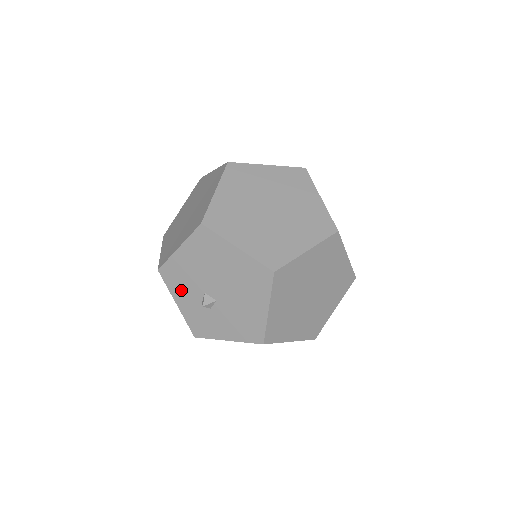
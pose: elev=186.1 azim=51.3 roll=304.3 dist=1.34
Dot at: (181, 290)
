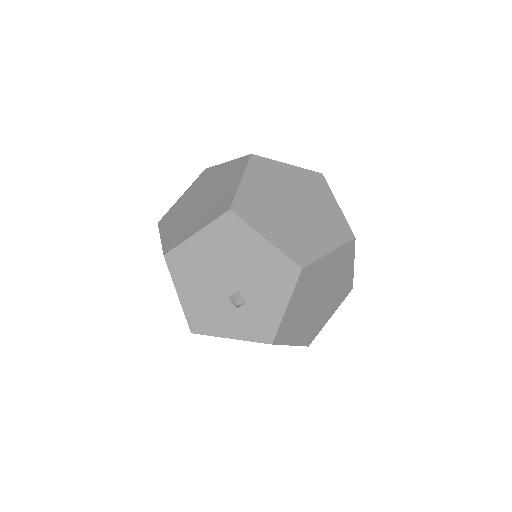
Dot at: (218, 322)
